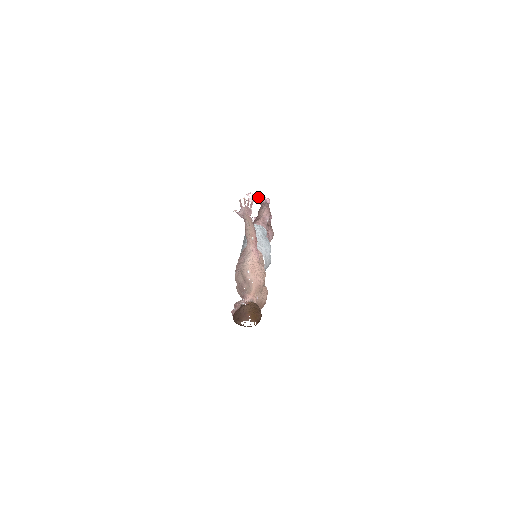
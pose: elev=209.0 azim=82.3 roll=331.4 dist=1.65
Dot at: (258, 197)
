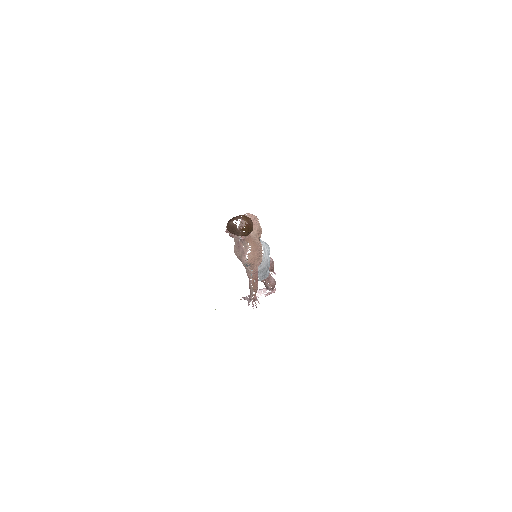
Dot at: occluded
